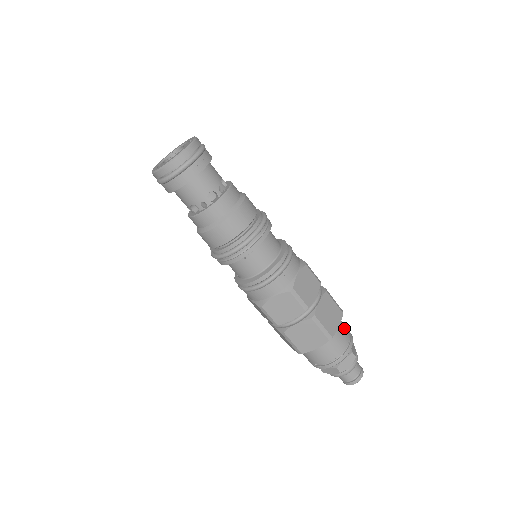
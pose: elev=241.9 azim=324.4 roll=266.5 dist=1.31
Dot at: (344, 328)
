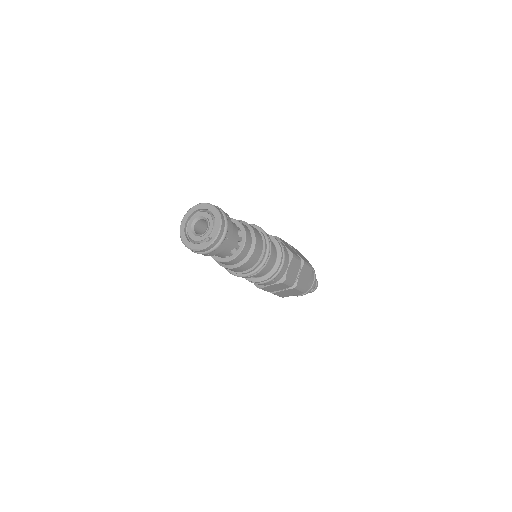
Dot at: occluded
